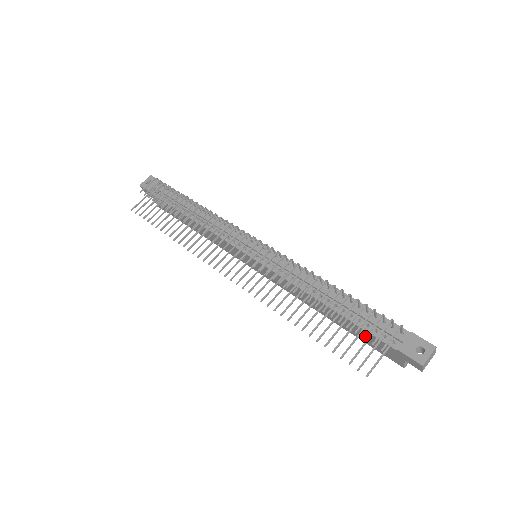
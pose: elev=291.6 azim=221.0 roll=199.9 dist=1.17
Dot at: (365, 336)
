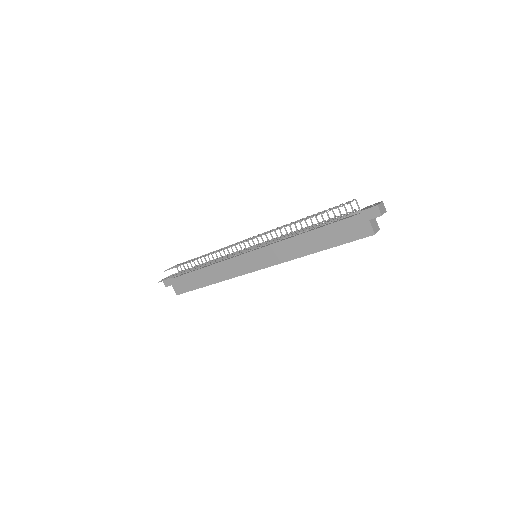
Dot at: (335, 208)
